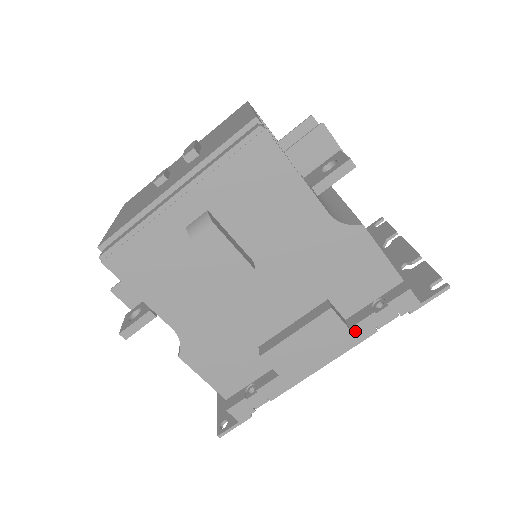
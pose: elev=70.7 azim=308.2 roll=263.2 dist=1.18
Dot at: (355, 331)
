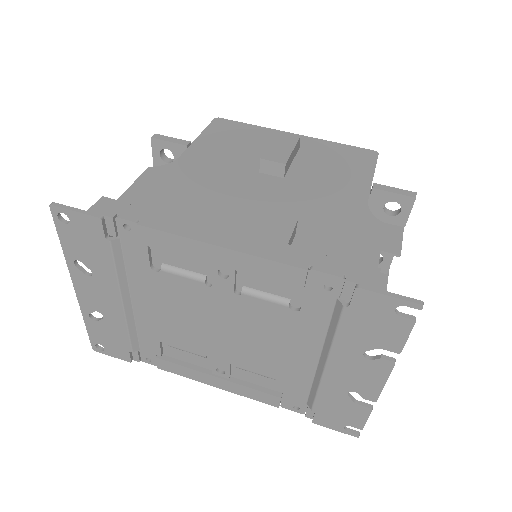
Dot at: (290, 251)
